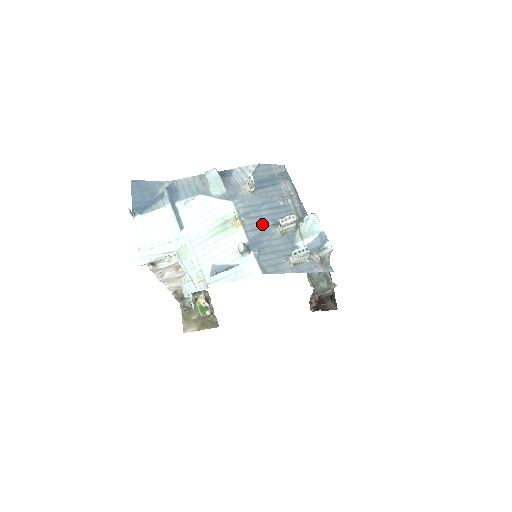
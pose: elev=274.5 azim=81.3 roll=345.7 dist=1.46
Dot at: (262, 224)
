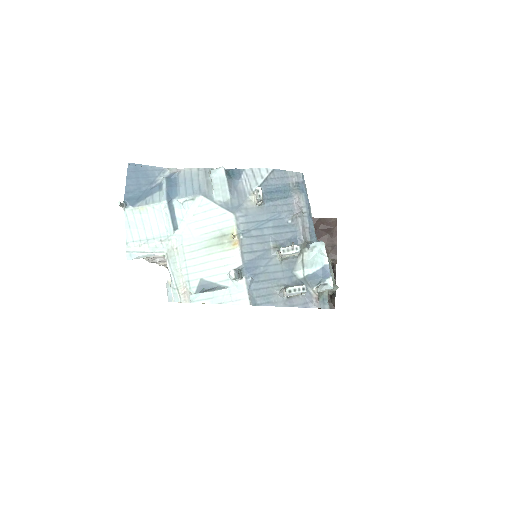
Dot at: (262, 245)
